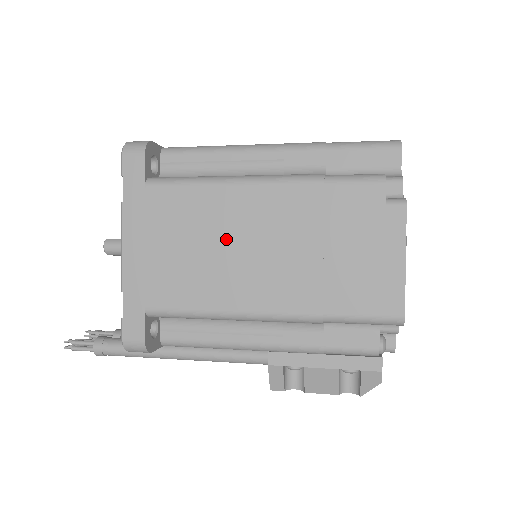
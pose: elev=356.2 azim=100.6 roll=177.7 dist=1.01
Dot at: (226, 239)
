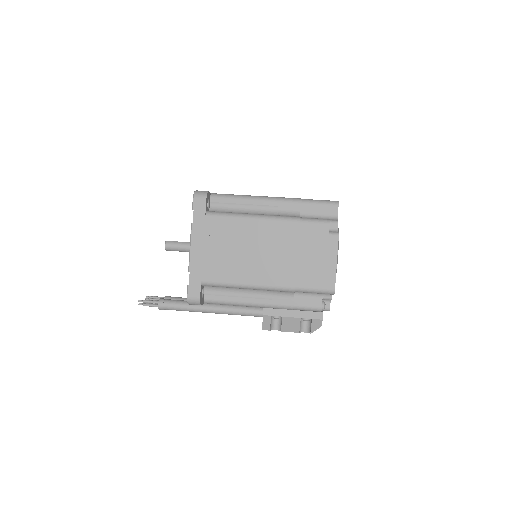
Dot at: (248, 247)
